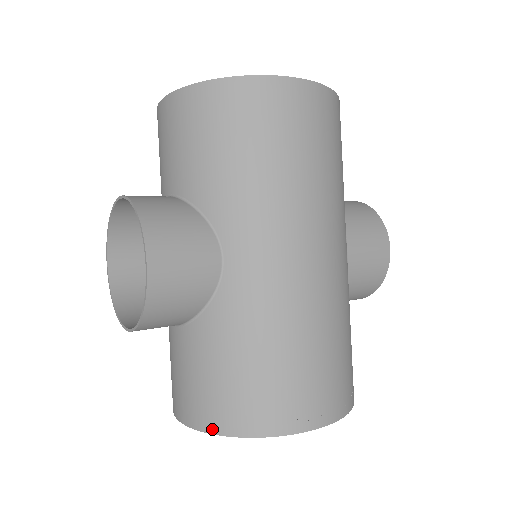
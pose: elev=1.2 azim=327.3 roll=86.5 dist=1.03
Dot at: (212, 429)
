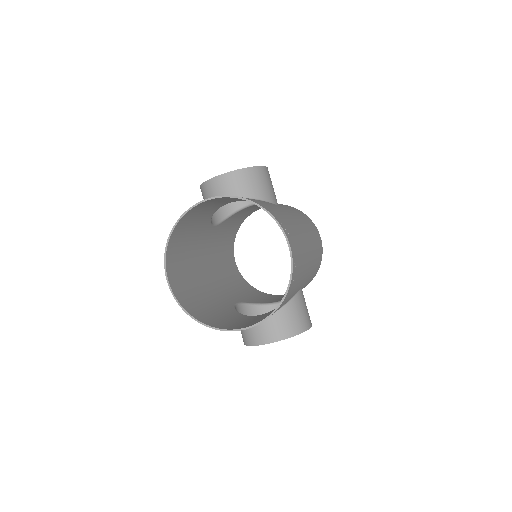
Dot at: (240, 197)
